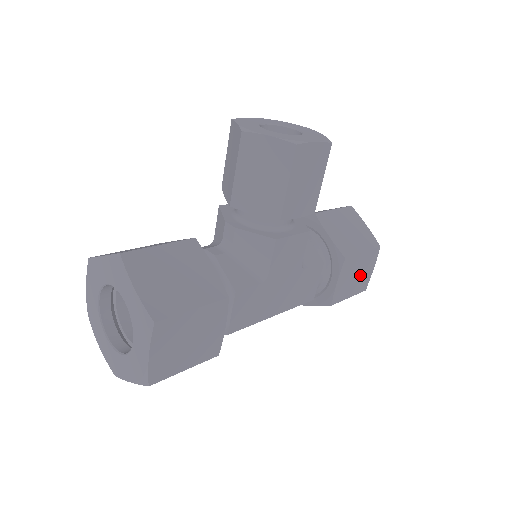
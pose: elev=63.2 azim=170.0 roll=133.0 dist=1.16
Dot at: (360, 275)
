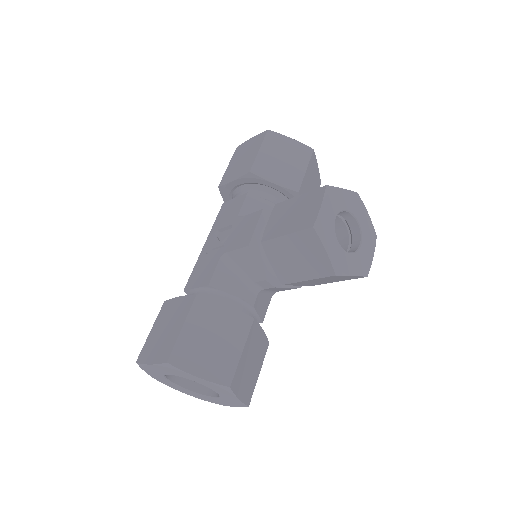
Dot at: occluded
